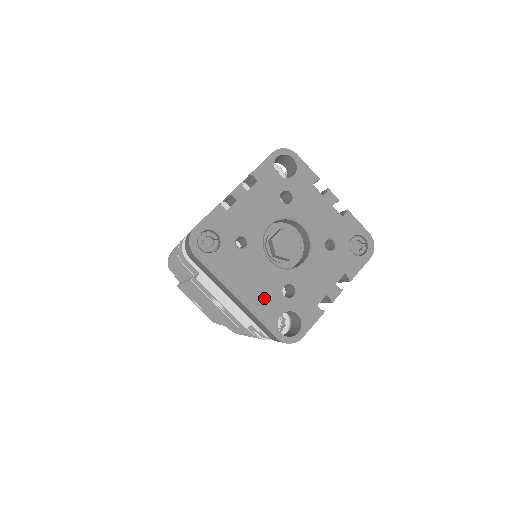
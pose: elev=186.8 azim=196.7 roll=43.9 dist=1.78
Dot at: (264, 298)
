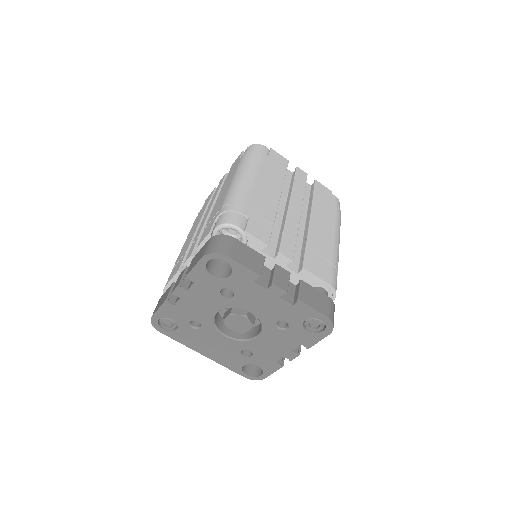
Dot at: (226, 356)
